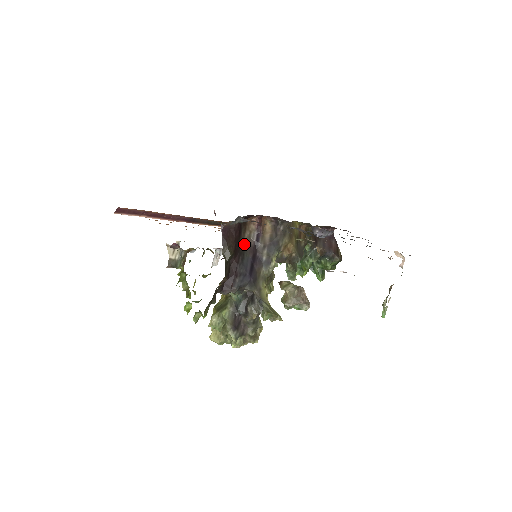
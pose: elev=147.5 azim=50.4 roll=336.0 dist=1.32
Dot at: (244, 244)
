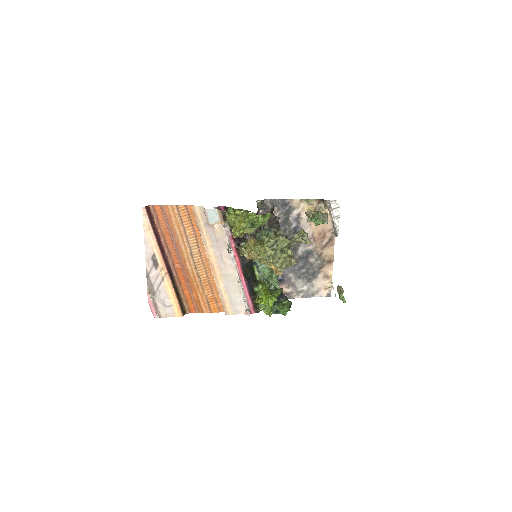
Dot at: occluded
